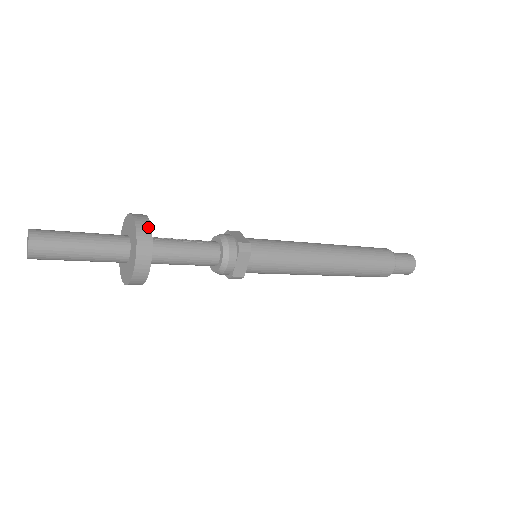
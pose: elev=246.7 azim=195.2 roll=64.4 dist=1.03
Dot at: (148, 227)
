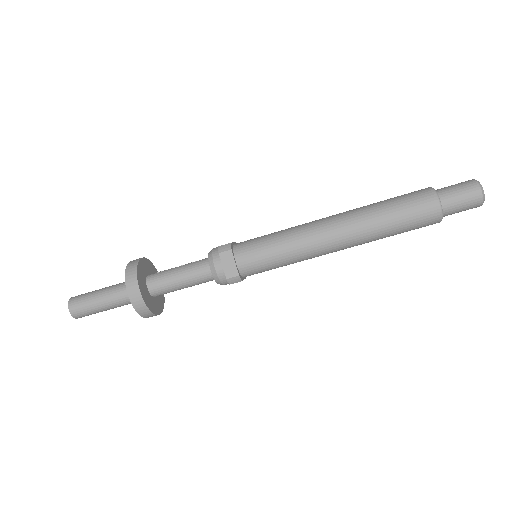
Dot at: (136, 262)
